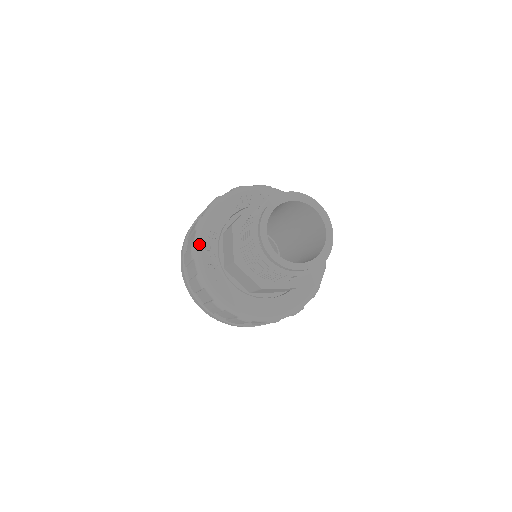
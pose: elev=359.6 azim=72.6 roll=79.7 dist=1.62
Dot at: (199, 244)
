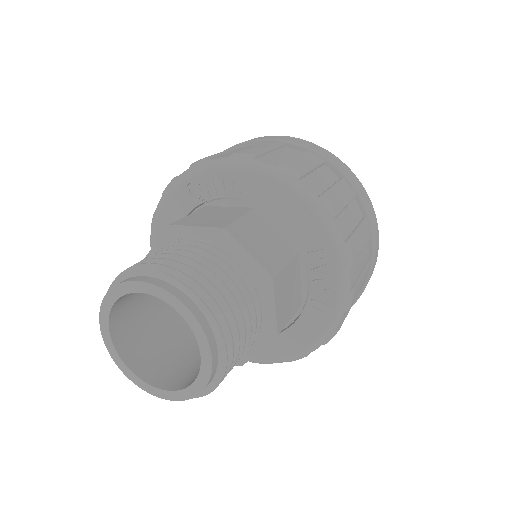
Dot at: occluded
